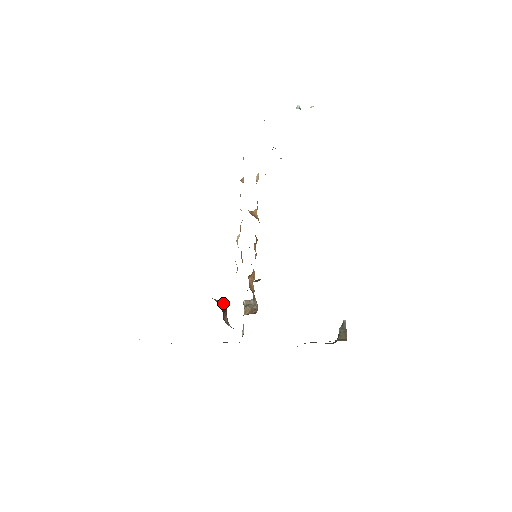
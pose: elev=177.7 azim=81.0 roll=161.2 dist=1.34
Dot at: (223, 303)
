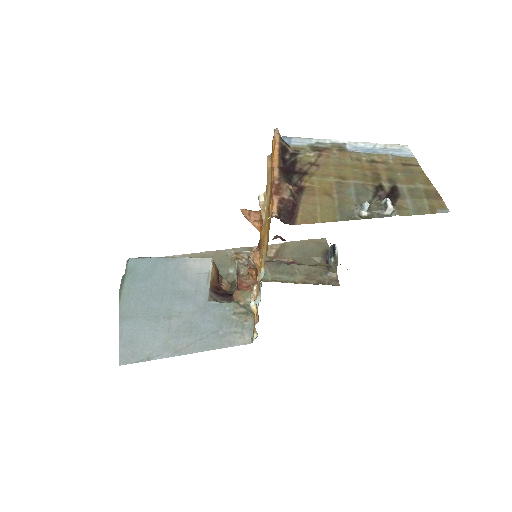
Dot at: (215, 272)
